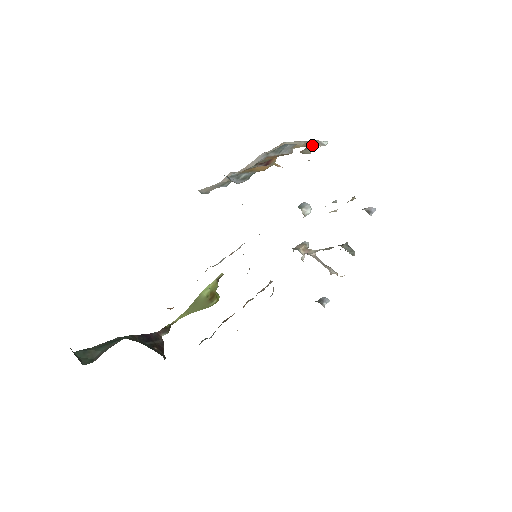
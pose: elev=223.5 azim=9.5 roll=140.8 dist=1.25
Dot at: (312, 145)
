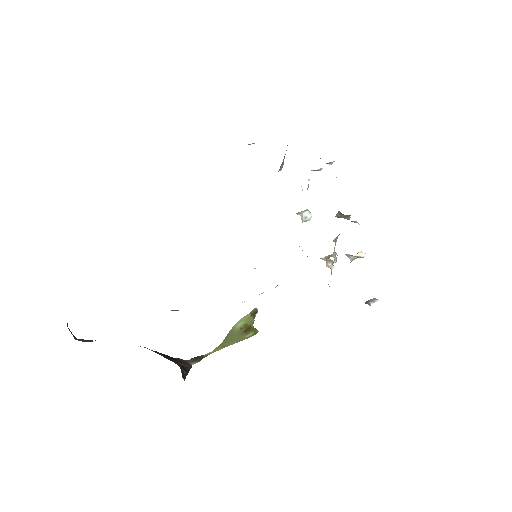
Dot at: occluded
